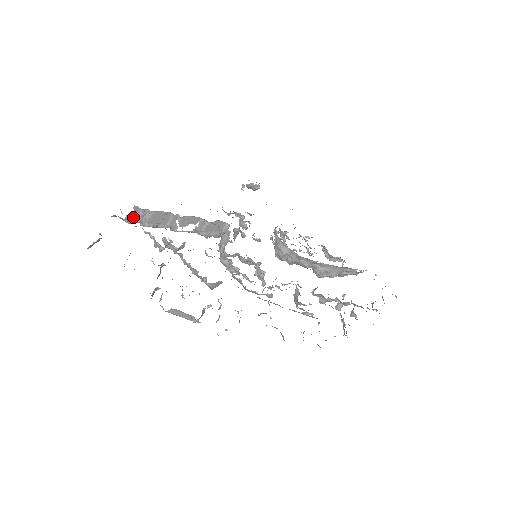
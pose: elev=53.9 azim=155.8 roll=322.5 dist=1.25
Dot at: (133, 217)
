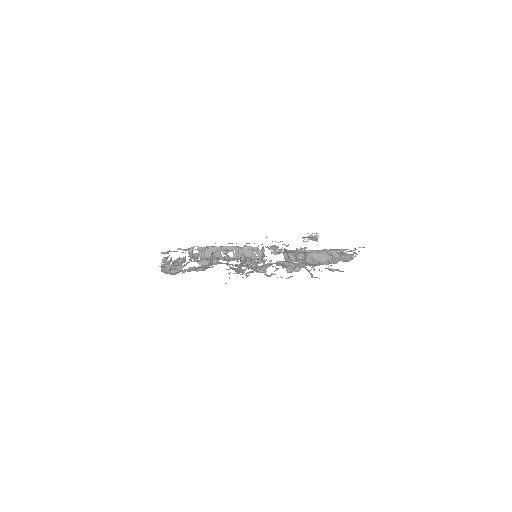
Dot at: (191, 250)
